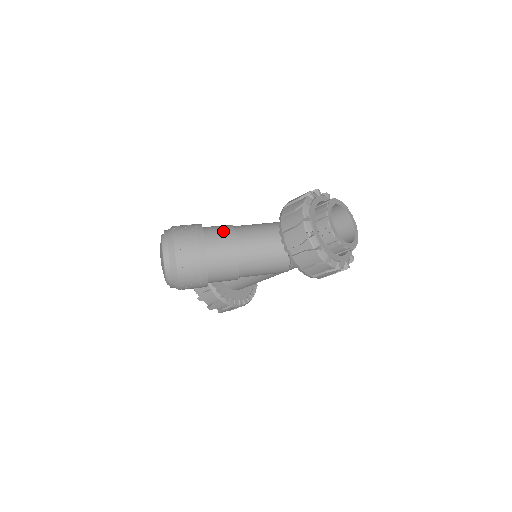
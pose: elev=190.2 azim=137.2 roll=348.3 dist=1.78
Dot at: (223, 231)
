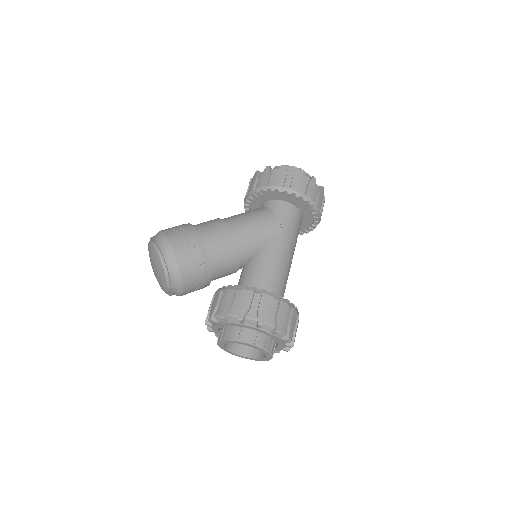
Dot at: occluded
